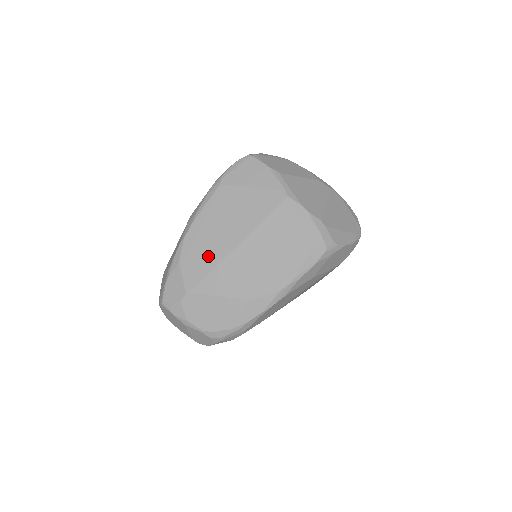
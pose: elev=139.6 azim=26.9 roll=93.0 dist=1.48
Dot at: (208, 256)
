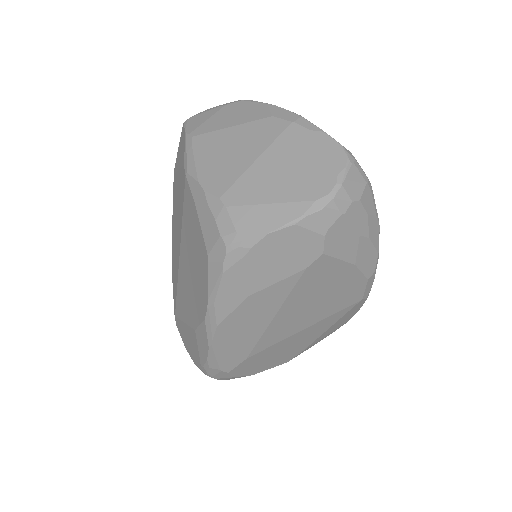
Dot at: (175, 270)
